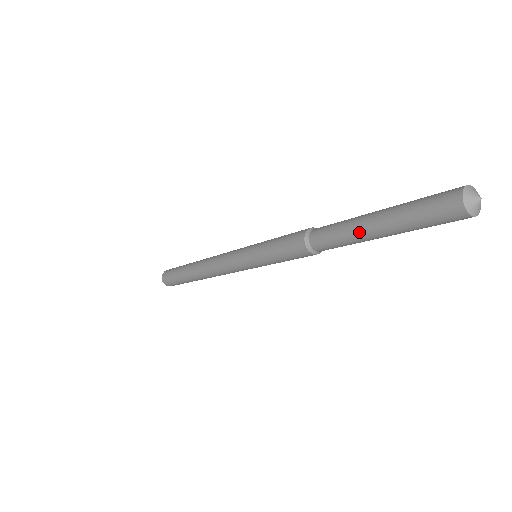
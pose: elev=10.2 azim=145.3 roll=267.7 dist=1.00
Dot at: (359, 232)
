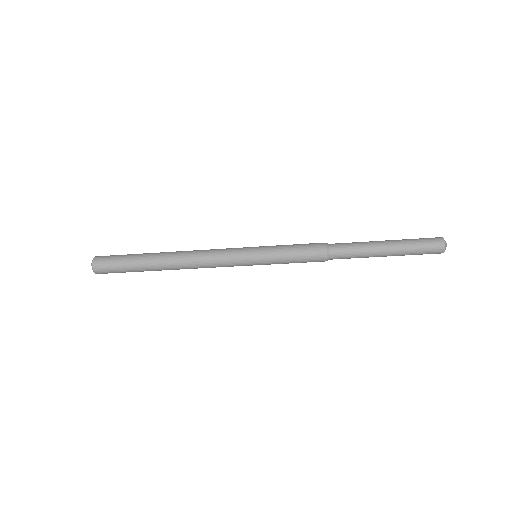
Dot at: (375, 253)
